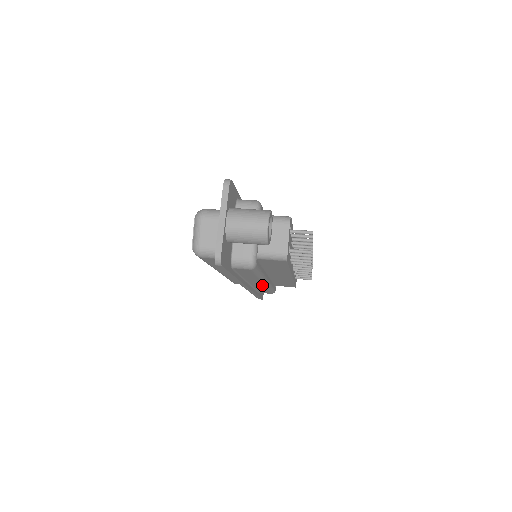
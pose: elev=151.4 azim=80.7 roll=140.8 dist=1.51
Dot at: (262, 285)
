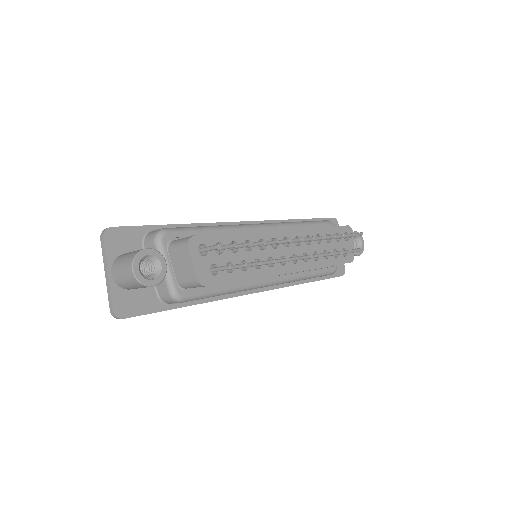
Dot at: occluded
